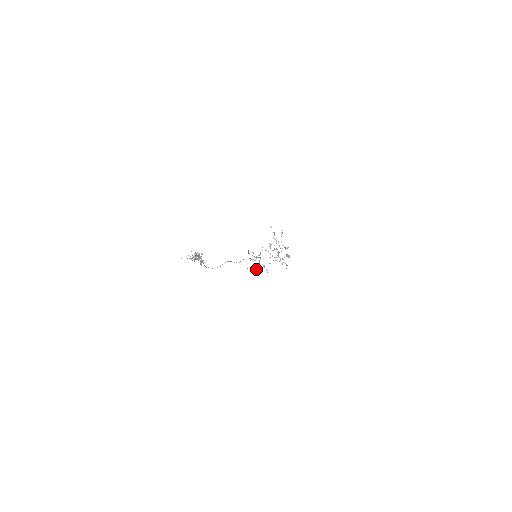
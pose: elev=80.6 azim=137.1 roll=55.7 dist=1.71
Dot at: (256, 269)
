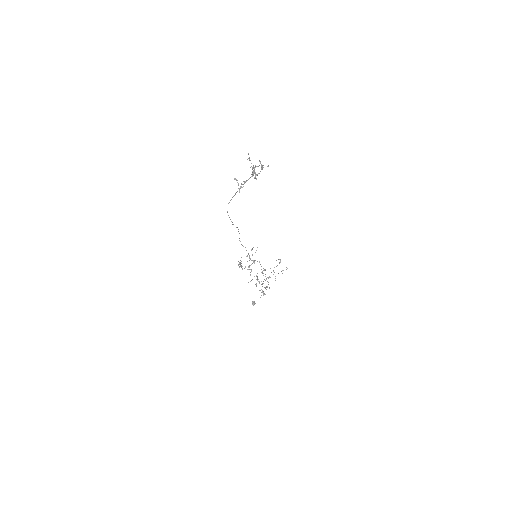
Dot at: occluded
